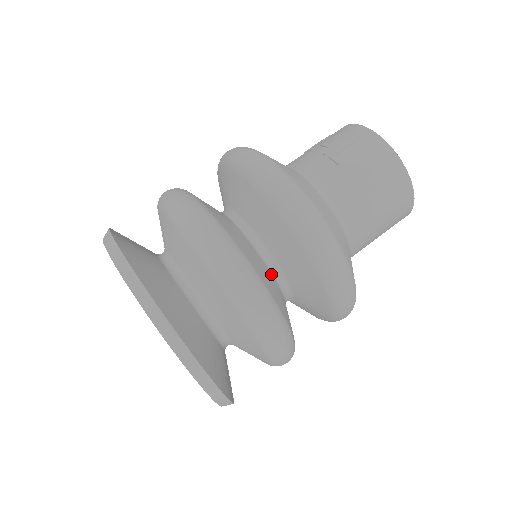
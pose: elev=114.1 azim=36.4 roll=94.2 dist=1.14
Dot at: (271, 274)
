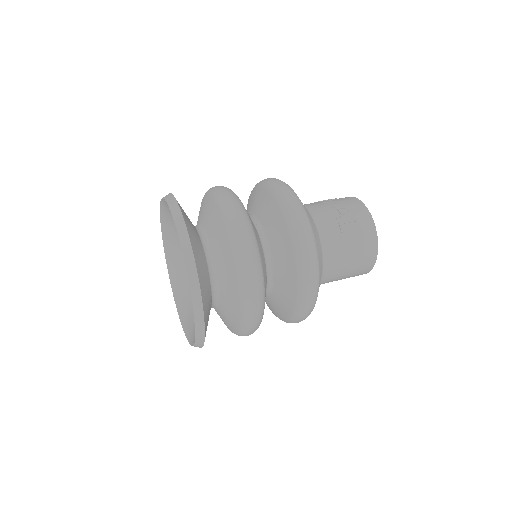
Dot at: (266, 283)
